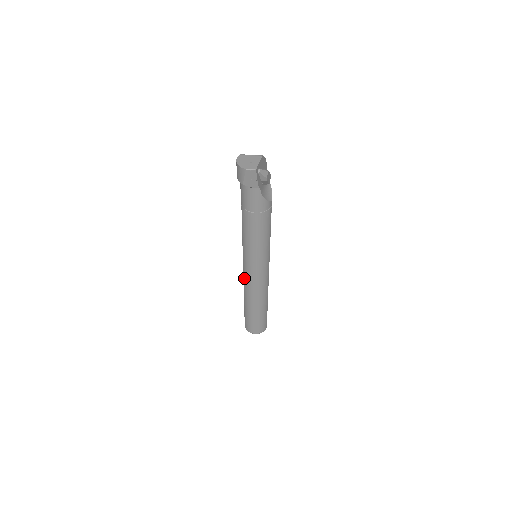
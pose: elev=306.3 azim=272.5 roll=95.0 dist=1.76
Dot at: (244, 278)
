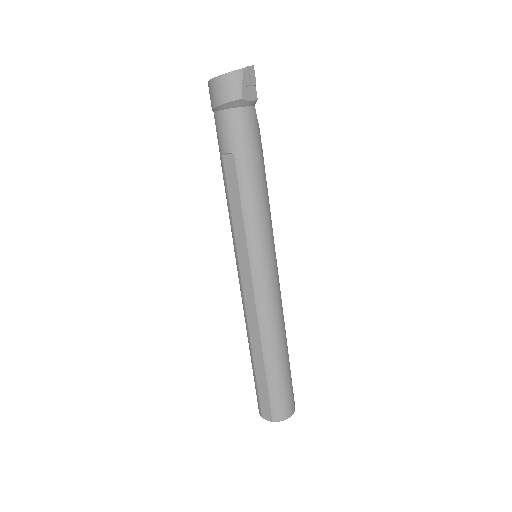
Dot at: (258, 300)
